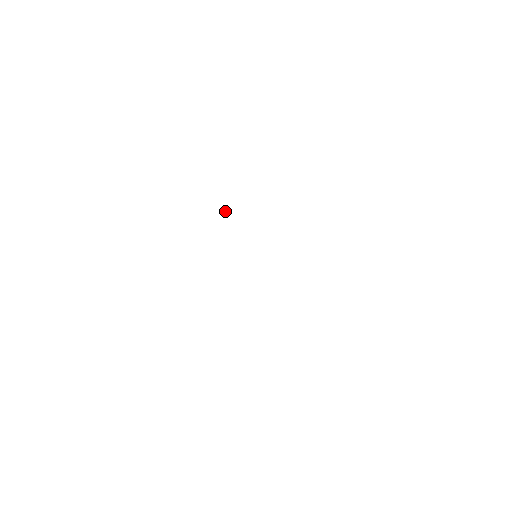
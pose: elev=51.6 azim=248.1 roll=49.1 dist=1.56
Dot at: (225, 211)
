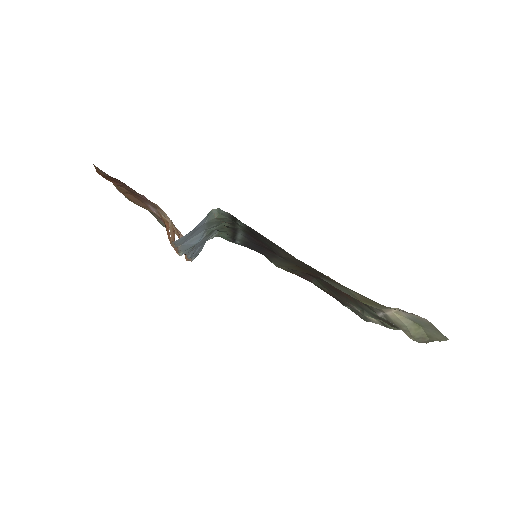
Dot at: occluded
